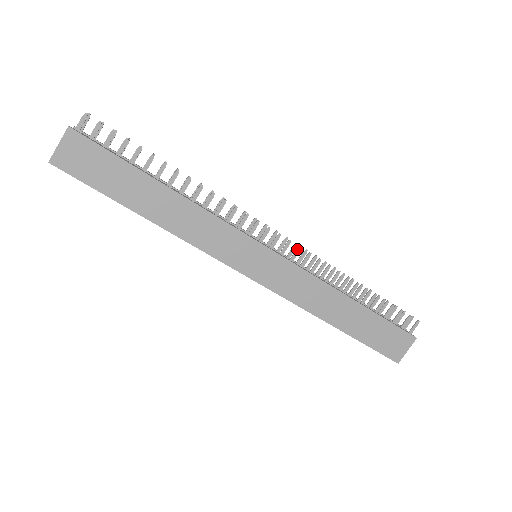
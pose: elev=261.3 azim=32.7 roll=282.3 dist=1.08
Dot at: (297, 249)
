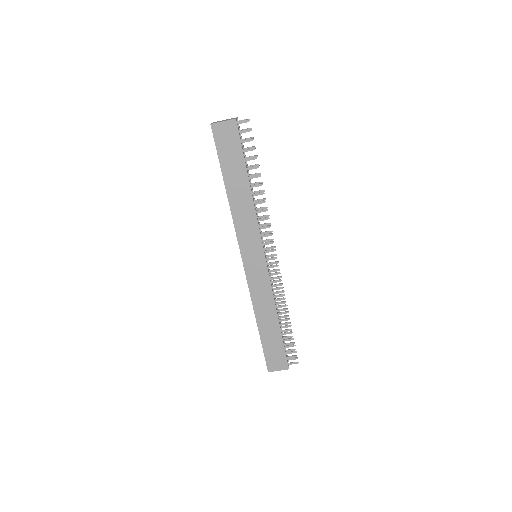
Dot at: (278, 272)
